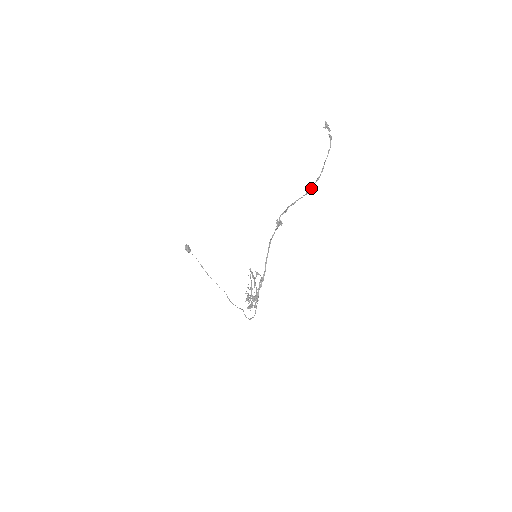
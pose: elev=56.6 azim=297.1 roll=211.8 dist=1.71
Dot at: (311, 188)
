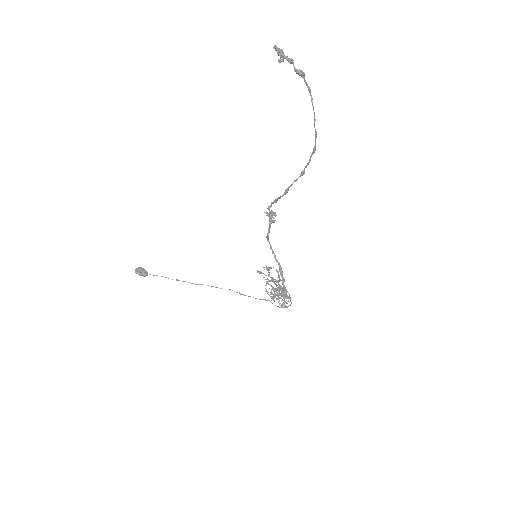
Dot at: (307, 165)
